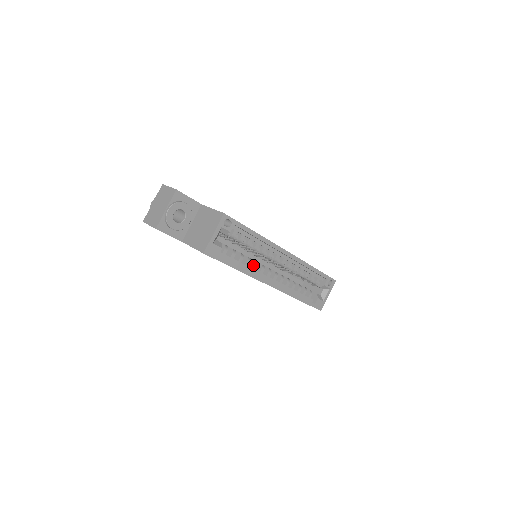
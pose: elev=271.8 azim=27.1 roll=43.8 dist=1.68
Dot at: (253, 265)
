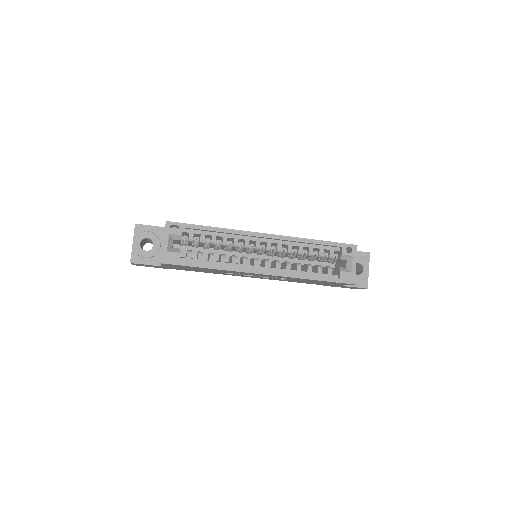
Dot at: (231, 260)
